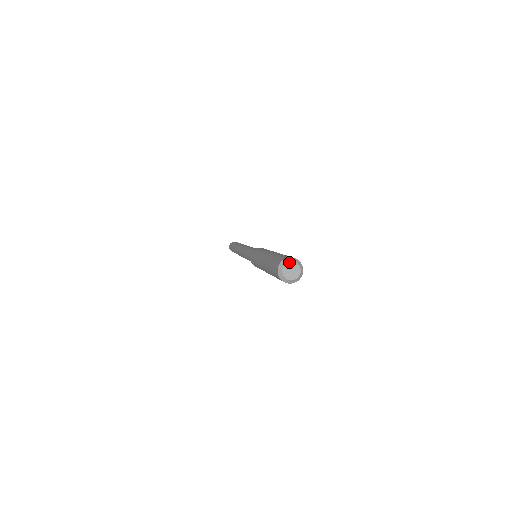
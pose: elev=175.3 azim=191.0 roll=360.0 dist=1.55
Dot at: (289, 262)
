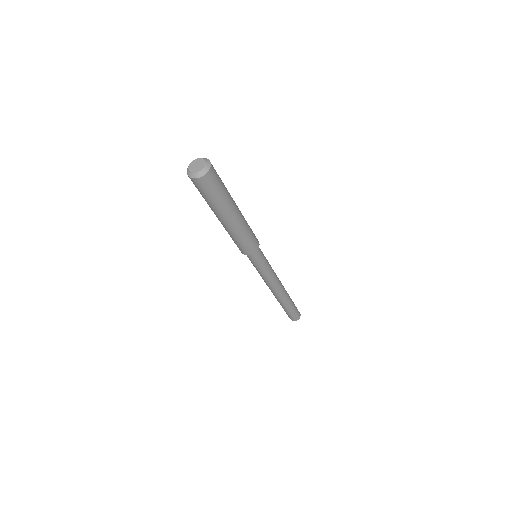
Dot at: (203, 159)
